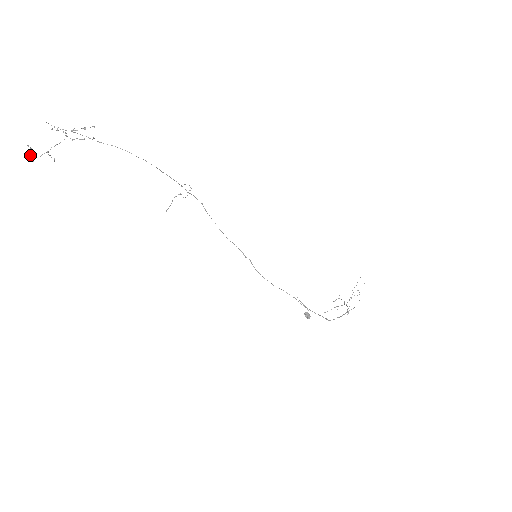
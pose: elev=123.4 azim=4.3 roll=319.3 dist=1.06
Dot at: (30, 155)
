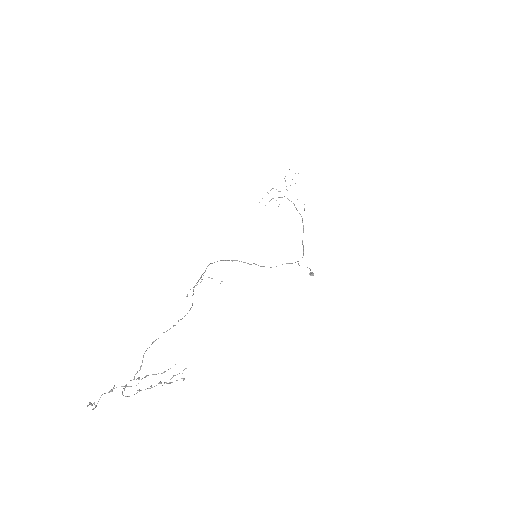
Dot at: (94, 408)
